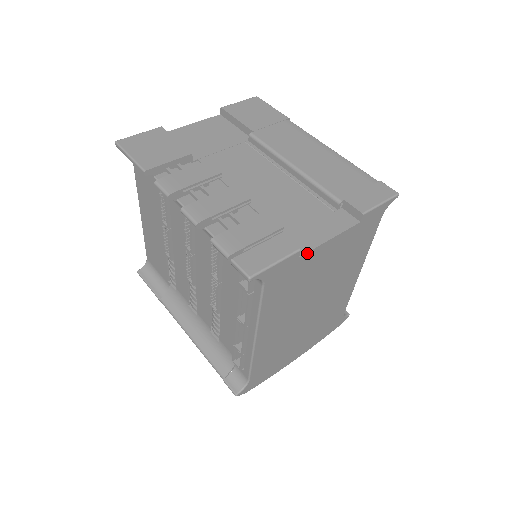
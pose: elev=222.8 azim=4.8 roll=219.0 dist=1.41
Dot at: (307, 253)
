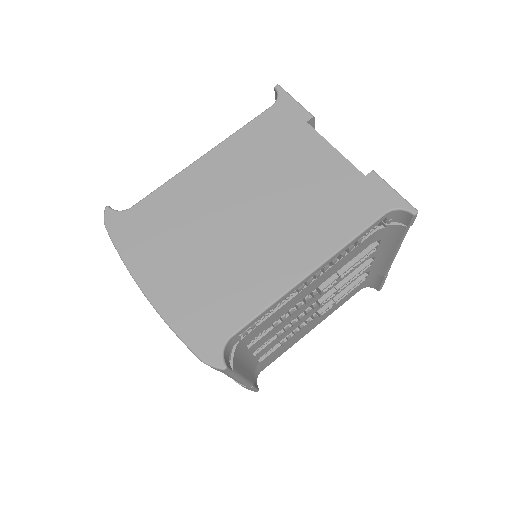
Dot at: (313, 129)
